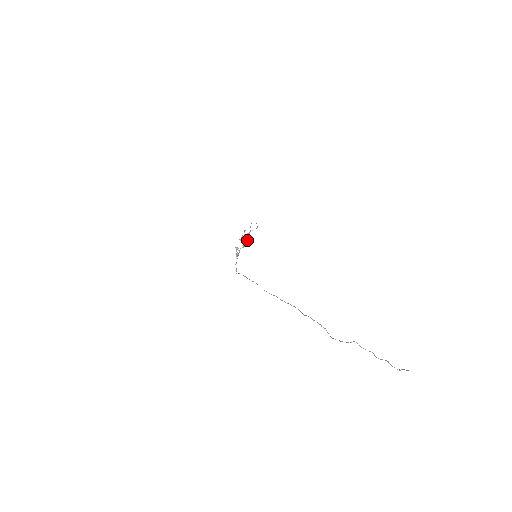
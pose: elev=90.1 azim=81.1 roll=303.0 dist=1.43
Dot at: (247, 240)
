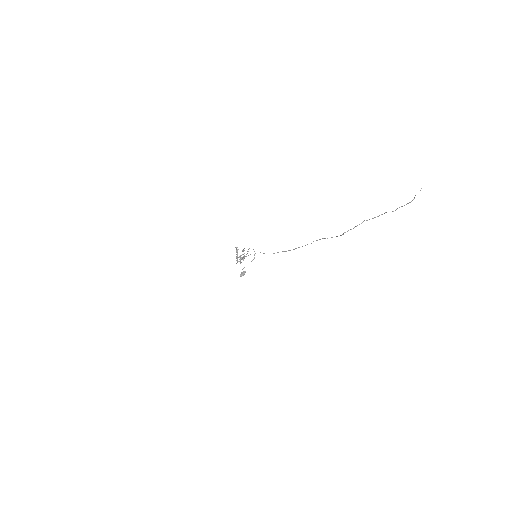
Dot at: occluded
